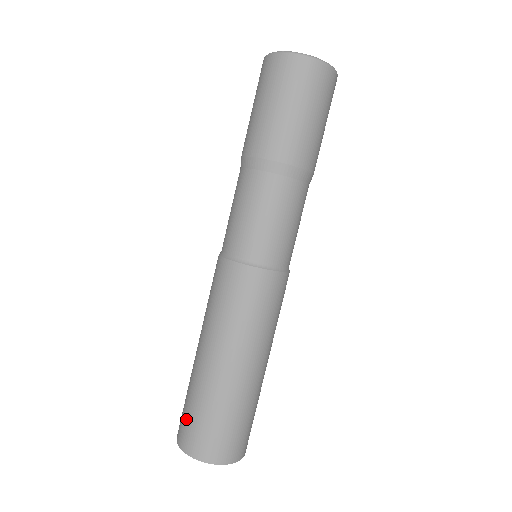
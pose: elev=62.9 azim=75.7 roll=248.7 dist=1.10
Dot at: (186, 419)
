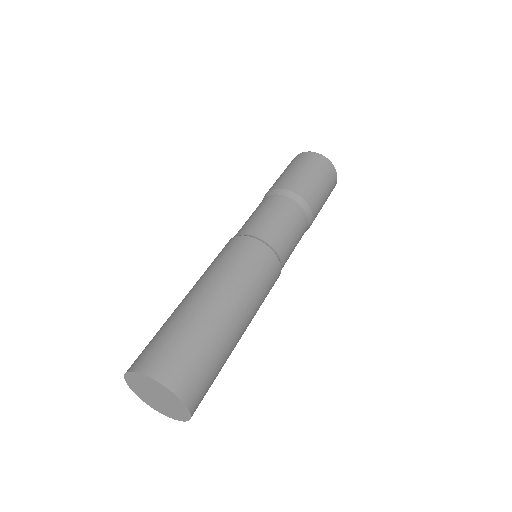
Dot at: (157, 345)
